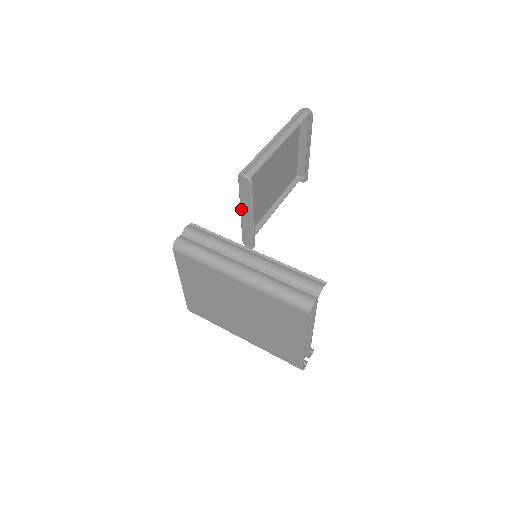
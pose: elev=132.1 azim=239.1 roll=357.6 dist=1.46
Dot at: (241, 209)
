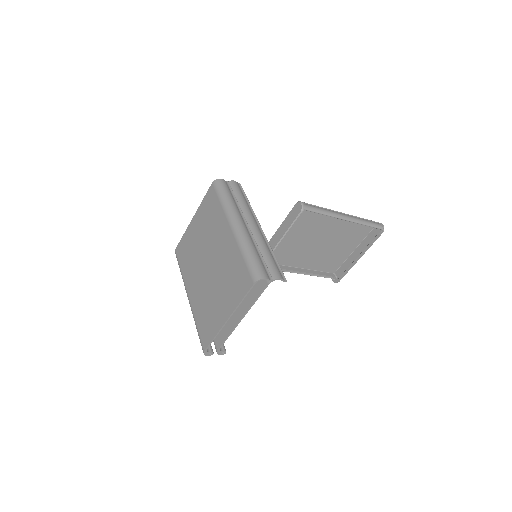
Dot at: (277, 231)
